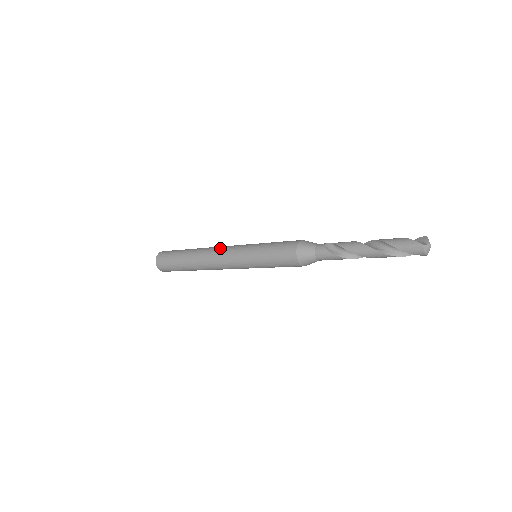
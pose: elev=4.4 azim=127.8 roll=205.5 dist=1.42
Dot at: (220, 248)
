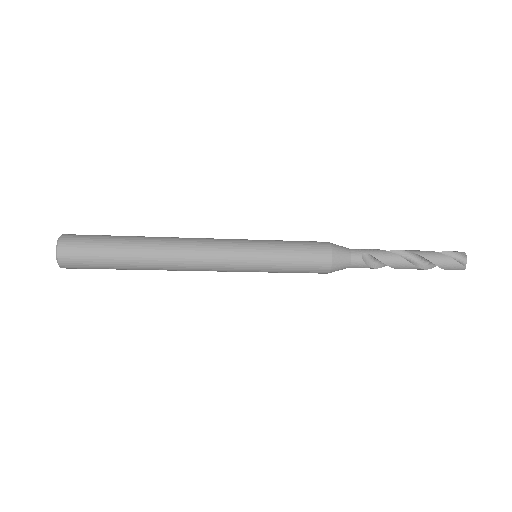
Dot at: (201, 253)
